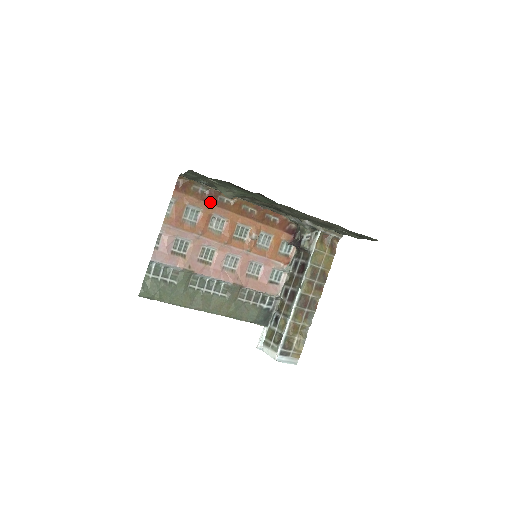
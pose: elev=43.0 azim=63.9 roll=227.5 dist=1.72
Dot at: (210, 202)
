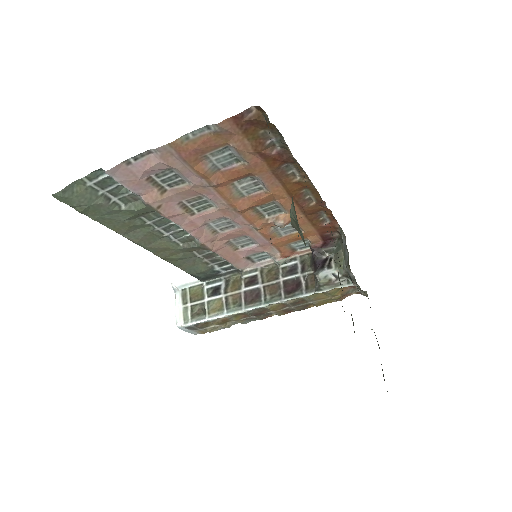
Dot at: (268, 162)
